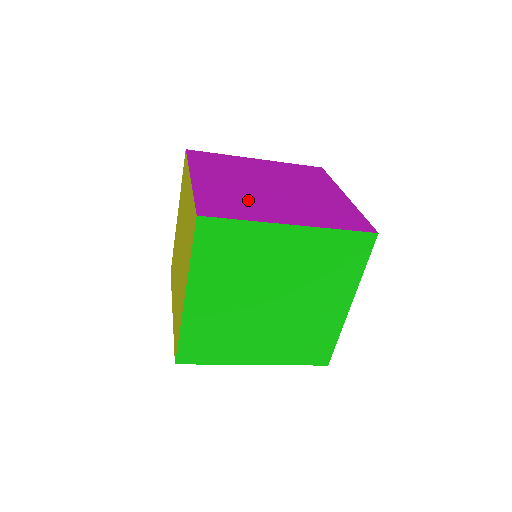
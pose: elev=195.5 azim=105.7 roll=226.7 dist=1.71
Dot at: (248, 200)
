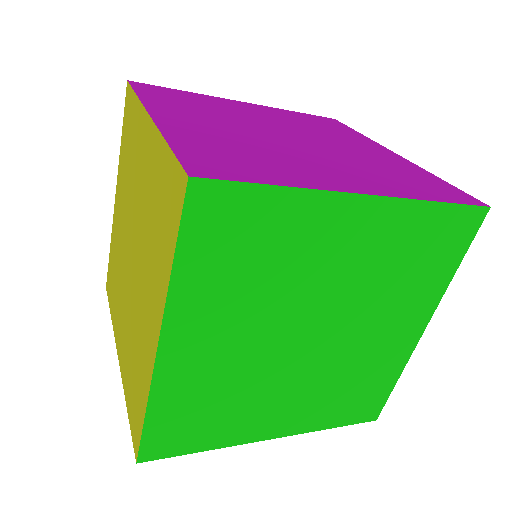
Dot at: (267, 153)
